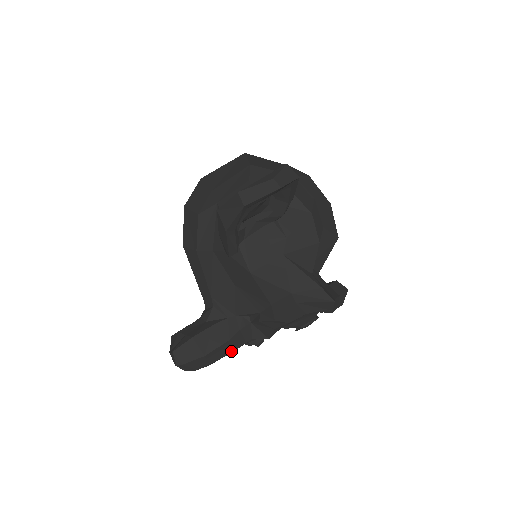
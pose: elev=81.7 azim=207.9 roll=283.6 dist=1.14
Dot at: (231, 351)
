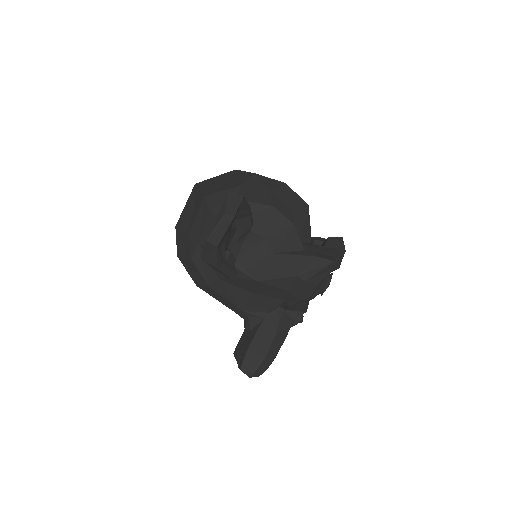
Dot at: (283, 340)
